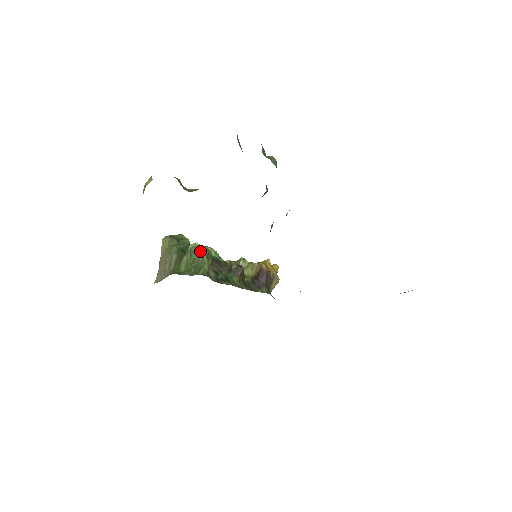
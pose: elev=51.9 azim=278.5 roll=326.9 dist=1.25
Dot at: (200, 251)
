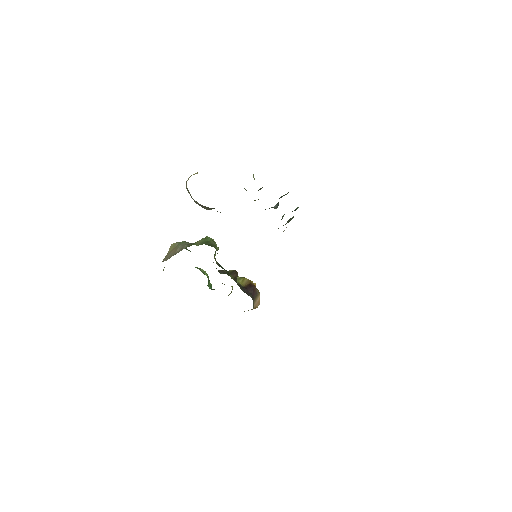
Dot at: (213, 240)
